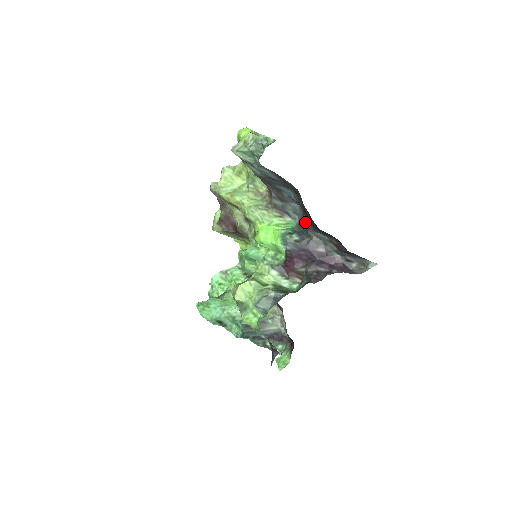
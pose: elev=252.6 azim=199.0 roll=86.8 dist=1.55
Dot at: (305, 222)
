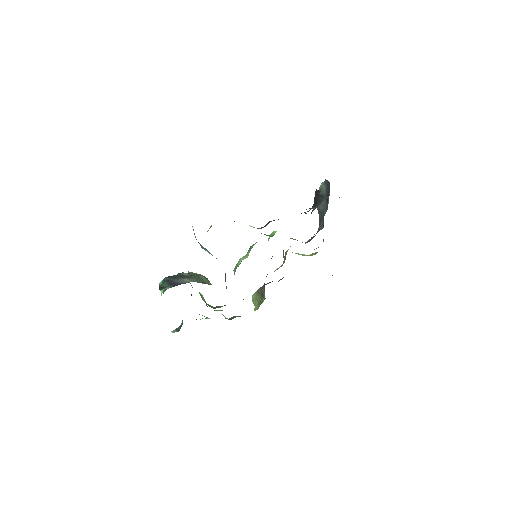
Dot at: occluded
